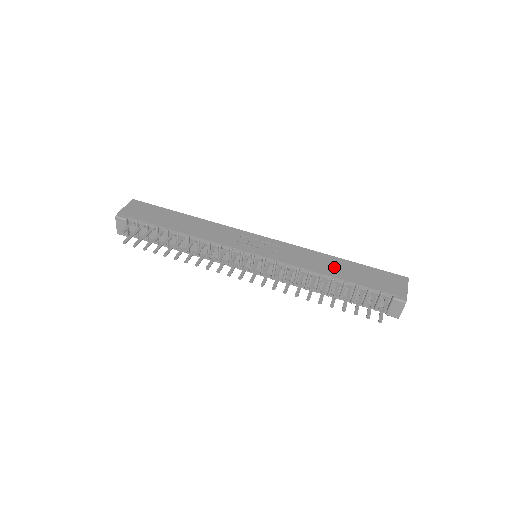
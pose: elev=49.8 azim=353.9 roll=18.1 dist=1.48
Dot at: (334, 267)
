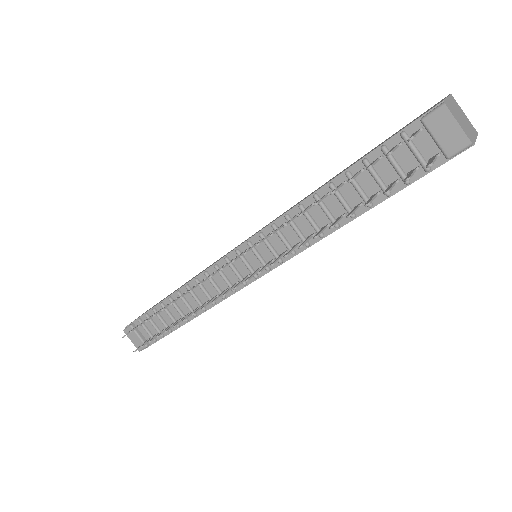
Dot at: occluded
